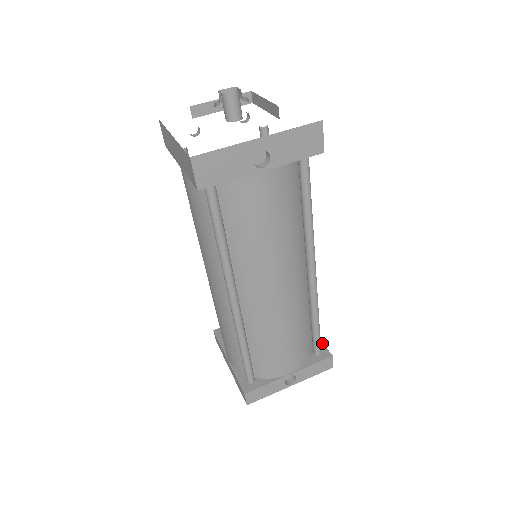
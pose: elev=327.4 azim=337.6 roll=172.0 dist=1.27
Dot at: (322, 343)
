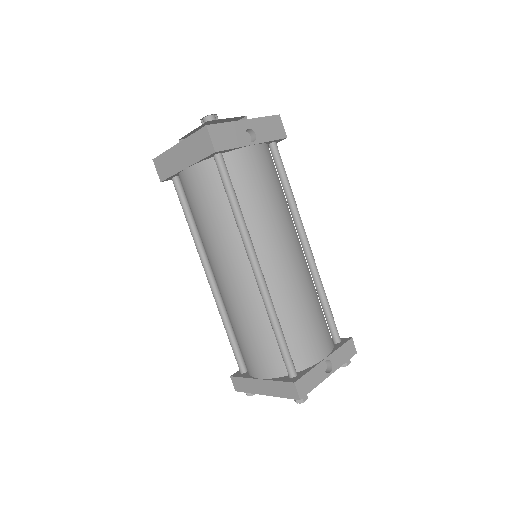
Dot at: occluded
